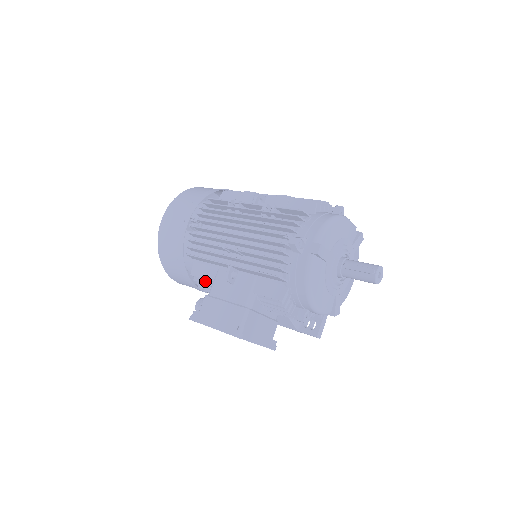
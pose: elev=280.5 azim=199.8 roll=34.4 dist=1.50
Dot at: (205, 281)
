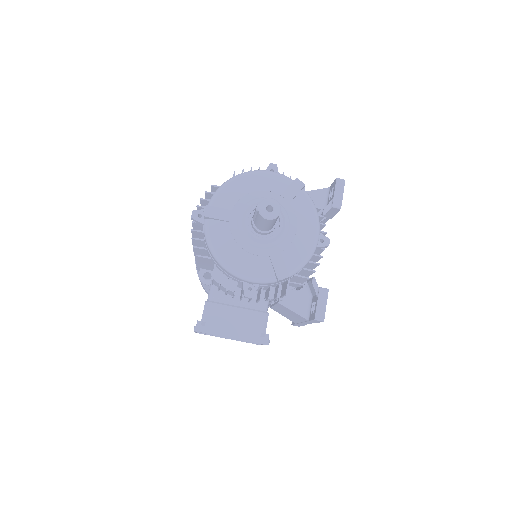
Dot at: occluded
